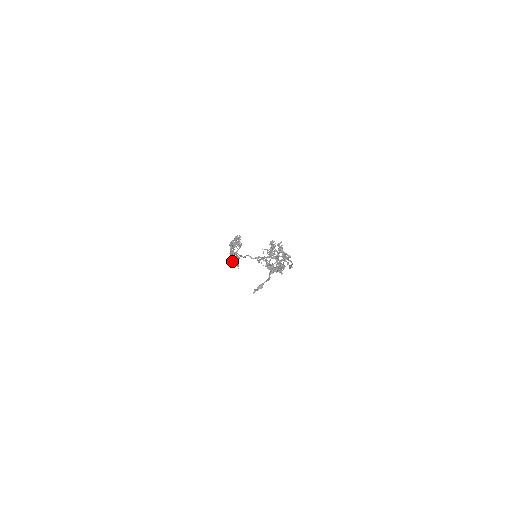
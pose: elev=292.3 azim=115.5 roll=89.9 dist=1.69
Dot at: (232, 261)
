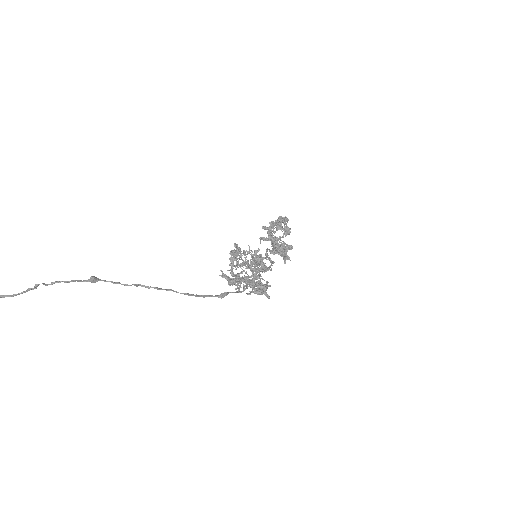
Dot at: (278, 249)
